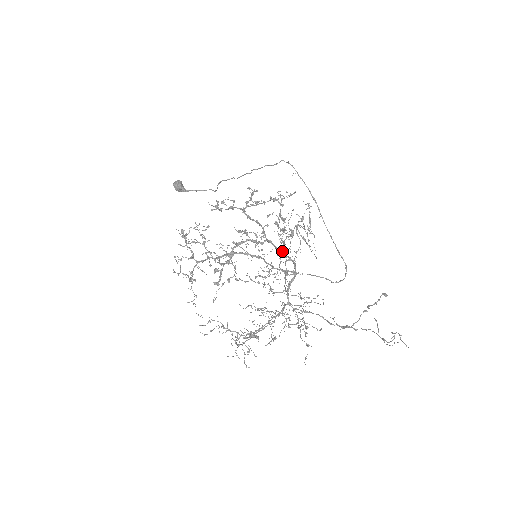
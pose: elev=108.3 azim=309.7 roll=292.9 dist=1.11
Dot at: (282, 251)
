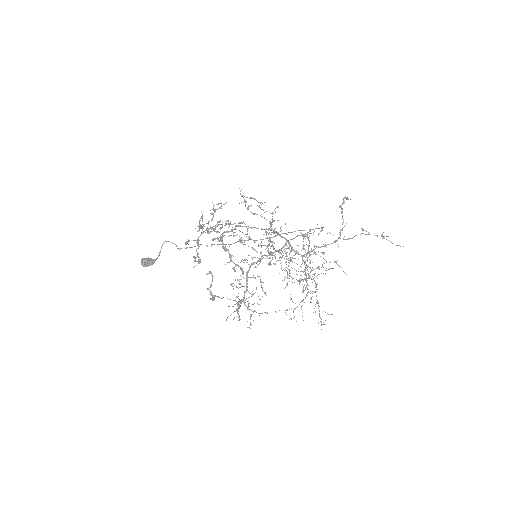
Dot at: (273, 248)
